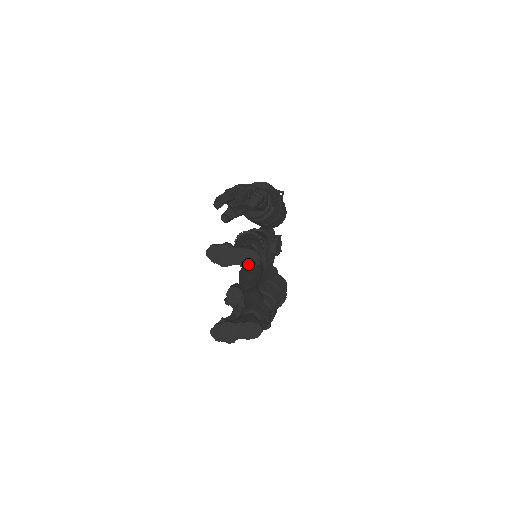
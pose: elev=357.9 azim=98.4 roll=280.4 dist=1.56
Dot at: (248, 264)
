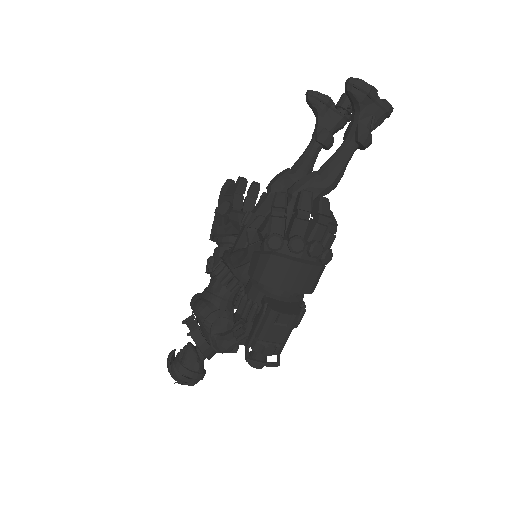
Dot at: occluded
